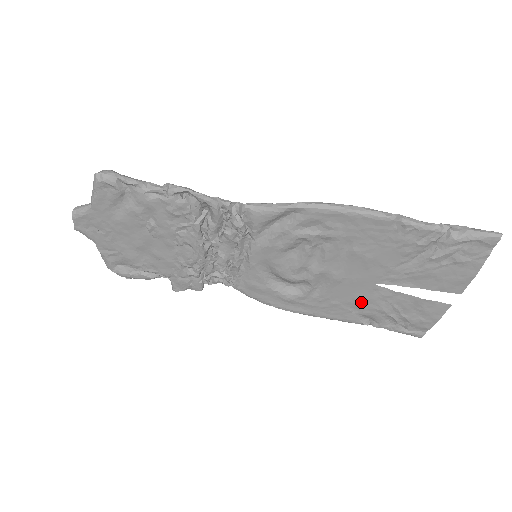
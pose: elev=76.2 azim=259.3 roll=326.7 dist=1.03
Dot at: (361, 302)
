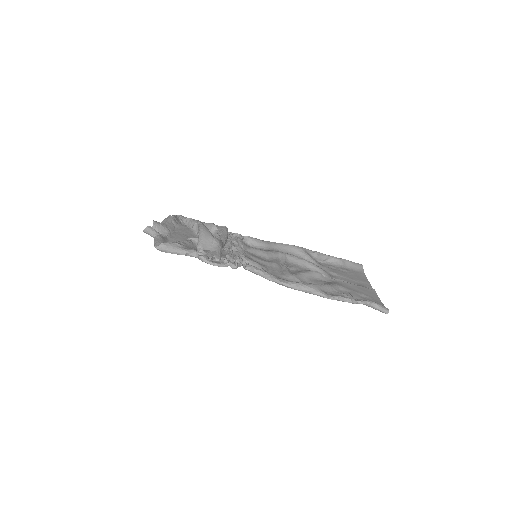
Dot at: (321, 266)
